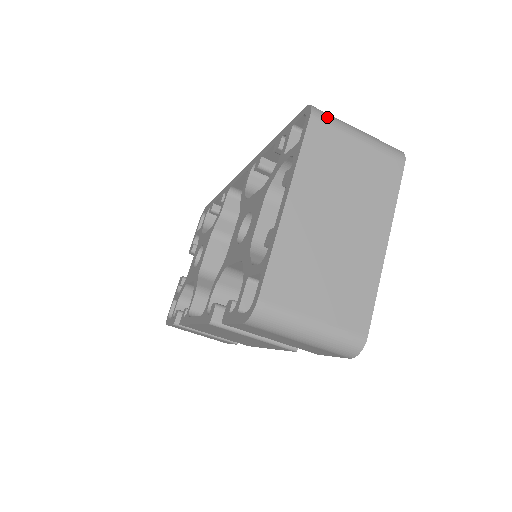
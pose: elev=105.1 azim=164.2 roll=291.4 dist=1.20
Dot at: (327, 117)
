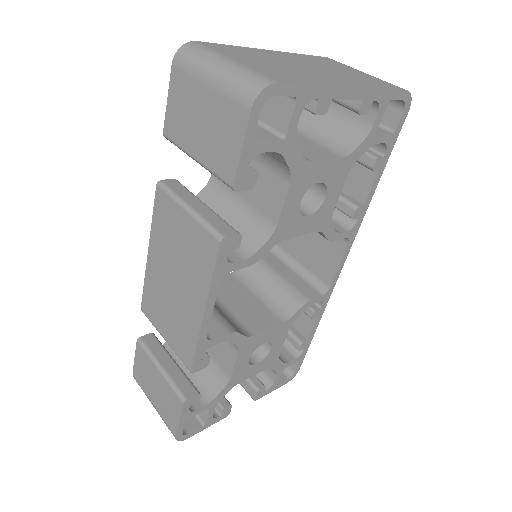
Dot at: occluded
